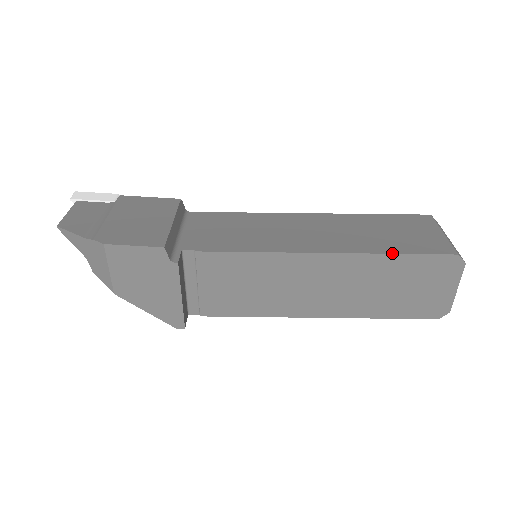
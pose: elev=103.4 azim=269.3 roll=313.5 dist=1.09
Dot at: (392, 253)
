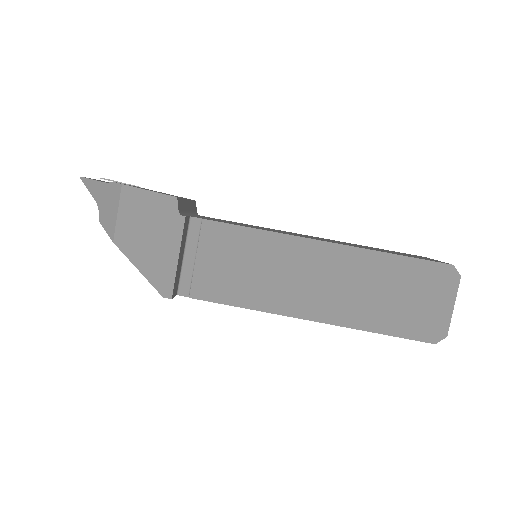
Dot at: (390, 253)
